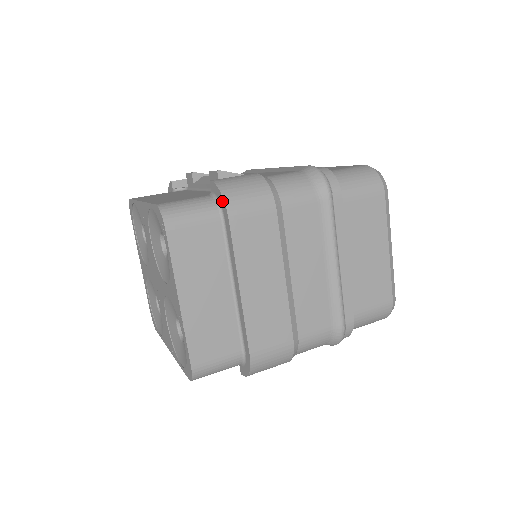
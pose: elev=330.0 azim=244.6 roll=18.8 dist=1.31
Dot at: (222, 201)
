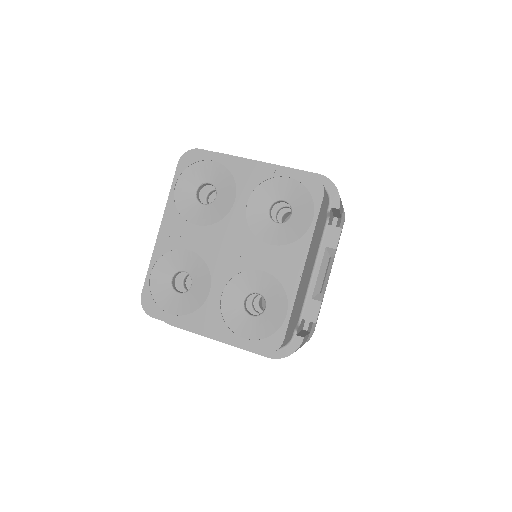
Dot at: occluded
